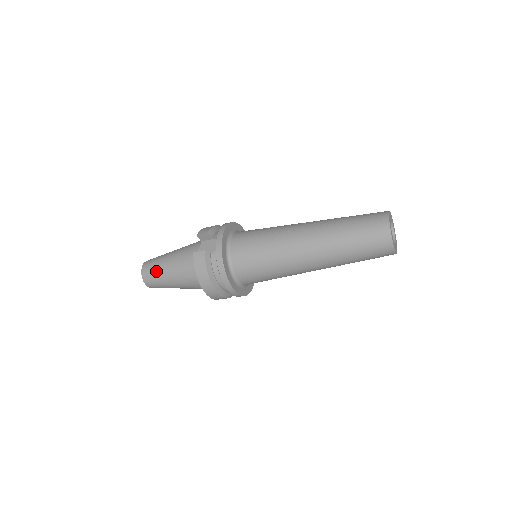
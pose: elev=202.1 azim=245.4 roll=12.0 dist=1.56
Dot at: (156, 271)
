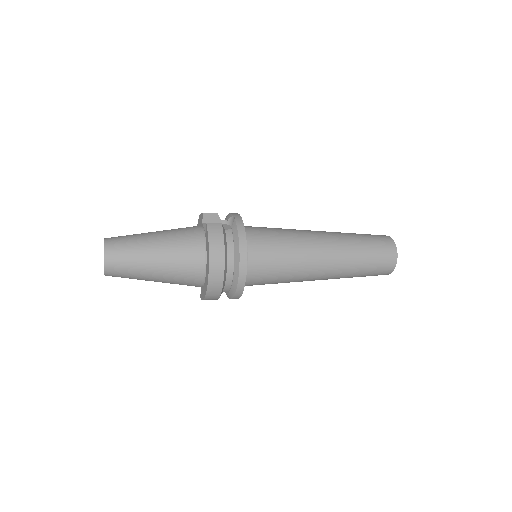
Dot at: (132, 244)
